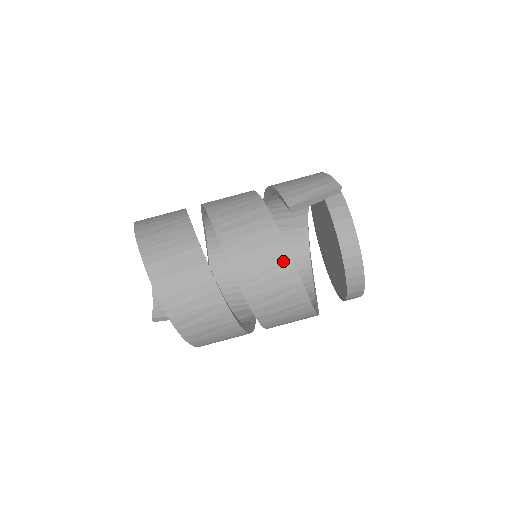
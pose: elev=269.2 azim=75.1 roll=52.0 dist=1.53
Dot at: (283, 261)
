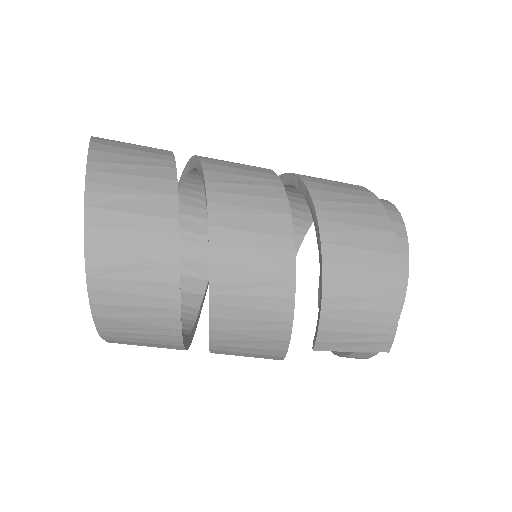
Dot at: occluded
